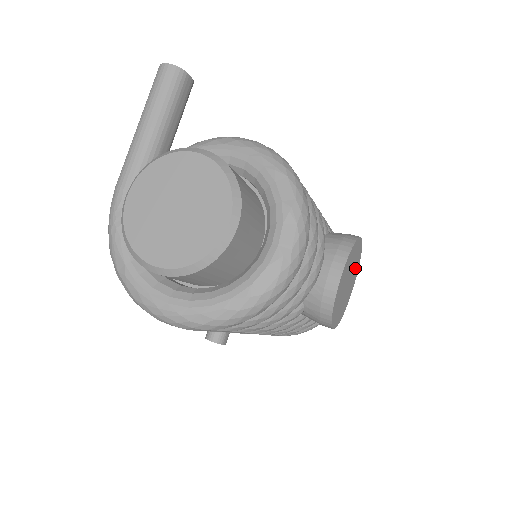
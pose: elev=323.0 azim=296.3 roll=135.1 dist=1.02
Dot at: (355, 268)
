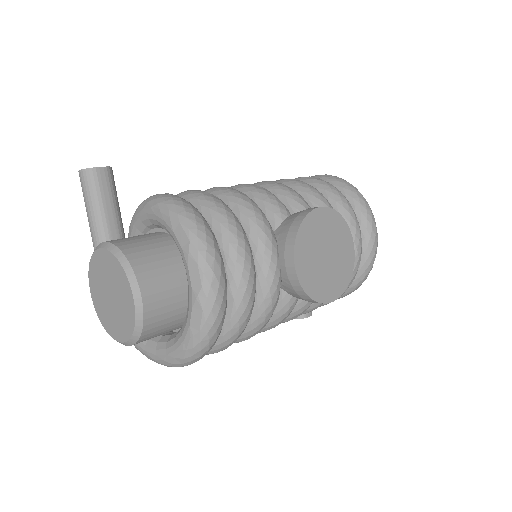
Dot at: (336, 232)
